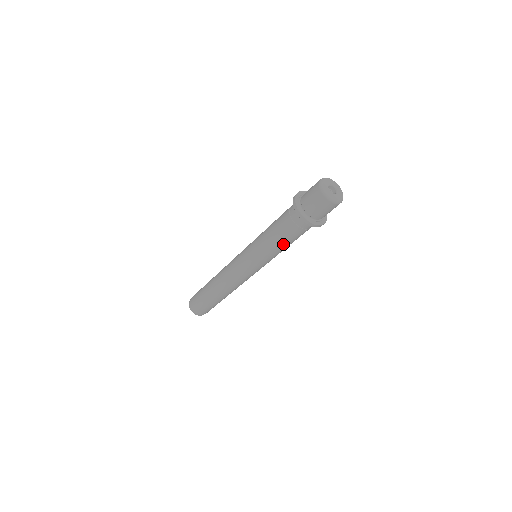
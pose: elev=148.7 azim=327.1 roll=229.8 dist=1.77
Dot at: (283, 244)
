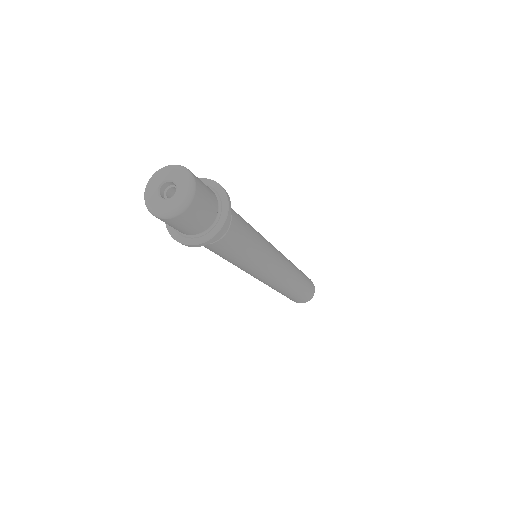
Dot at: (241, 252)
